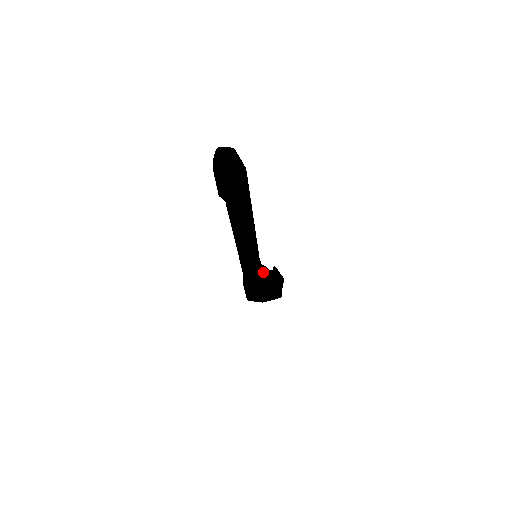
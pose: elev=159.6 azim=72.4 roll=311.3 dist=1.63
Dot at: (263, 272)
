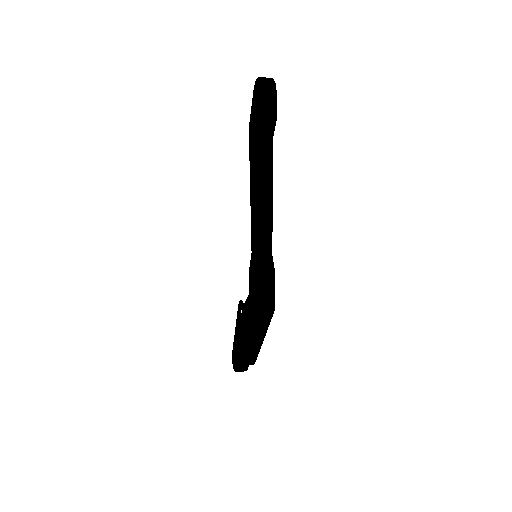
Dot at: occluded
